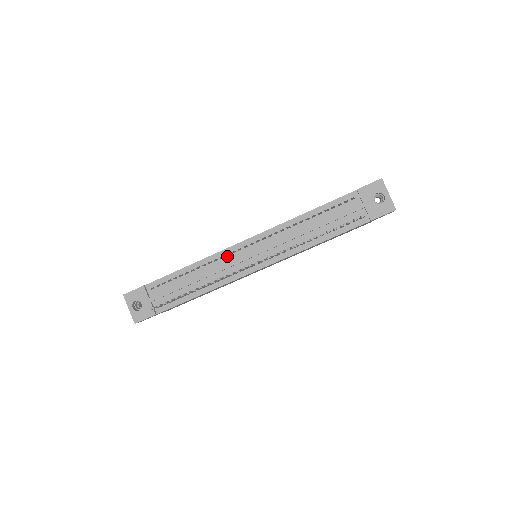
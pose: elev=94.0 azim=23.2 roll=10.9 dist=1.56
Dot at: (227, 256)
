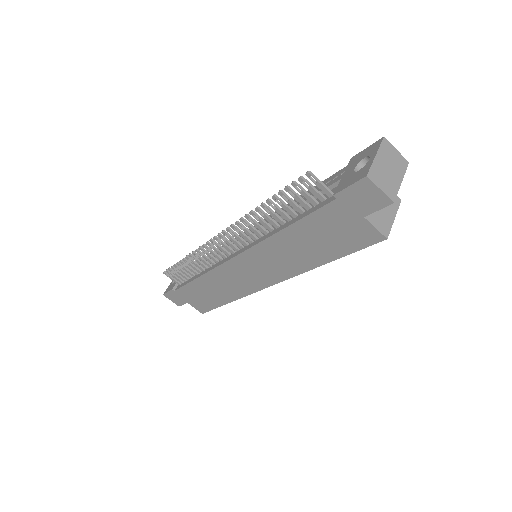
Dot at: occluded
